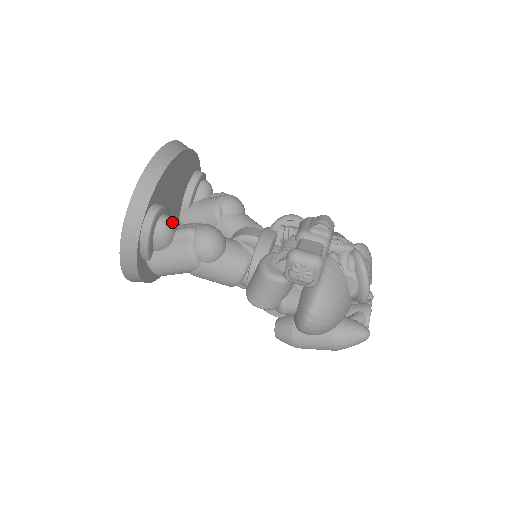
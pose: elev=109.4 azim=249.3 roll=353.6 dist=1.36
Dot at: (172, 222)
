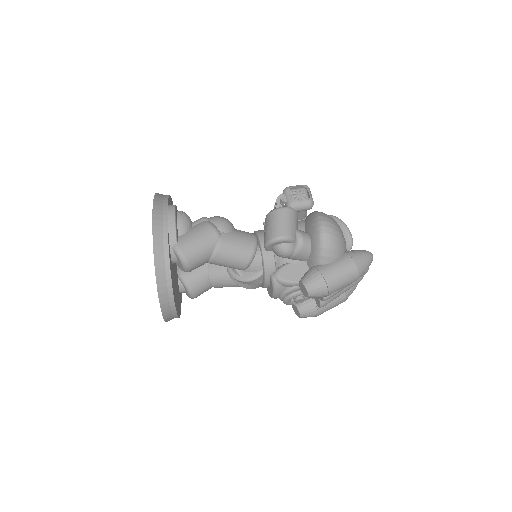
Dot at: occluded
